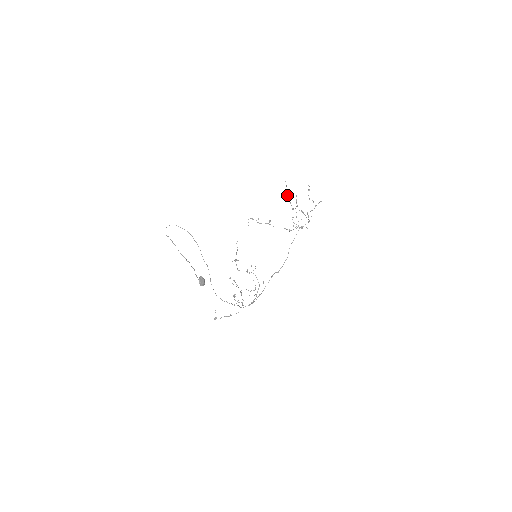
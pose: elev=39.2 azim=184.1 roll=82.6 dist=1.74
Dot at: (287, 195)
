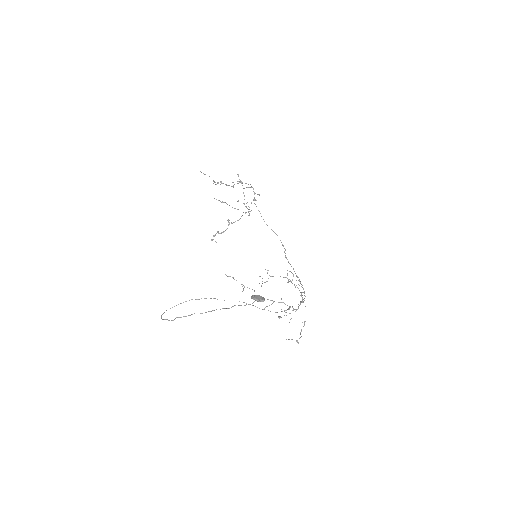
Dot at: occluded
